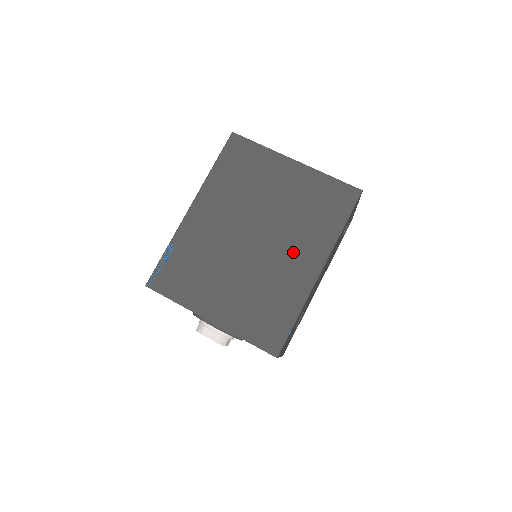
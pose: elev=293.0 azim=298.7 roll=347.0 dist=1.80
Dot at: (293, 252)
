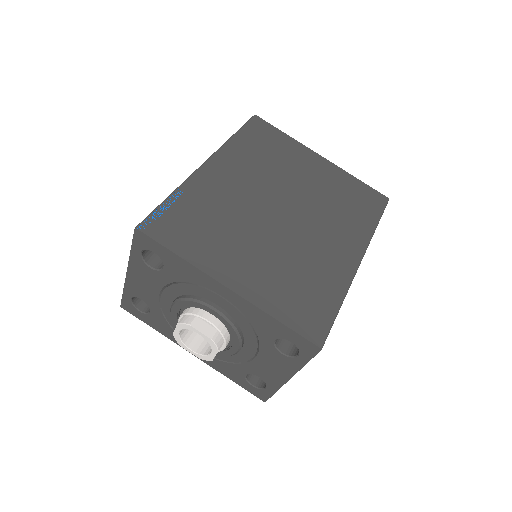
Dot at: (329, 235)
